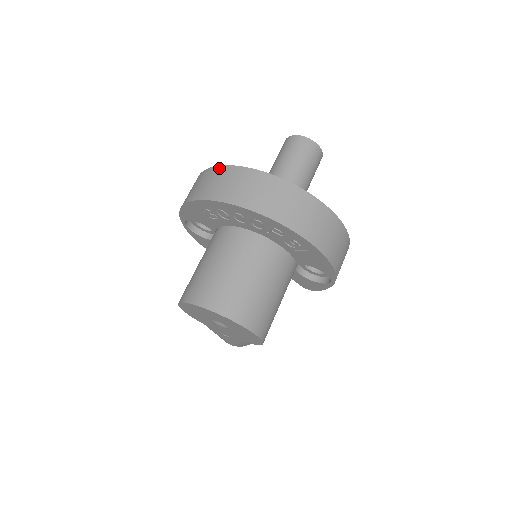
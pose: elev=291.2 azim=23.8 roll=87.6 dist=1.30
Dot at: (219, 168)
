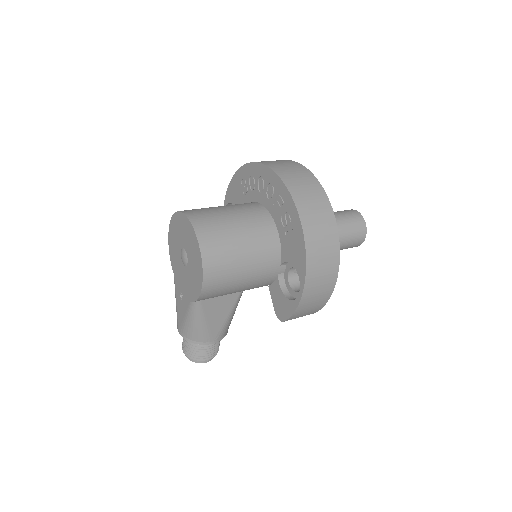
Dot at: occluded
